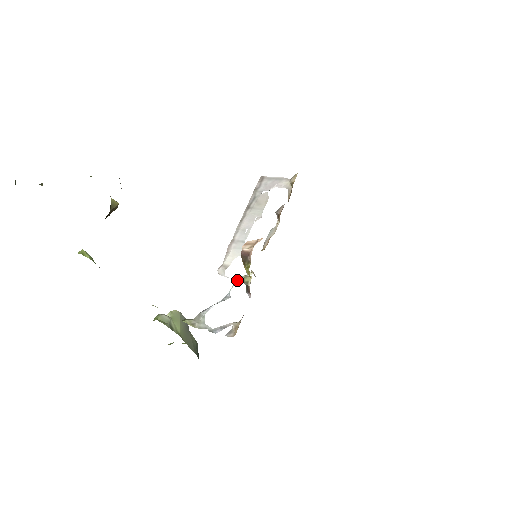
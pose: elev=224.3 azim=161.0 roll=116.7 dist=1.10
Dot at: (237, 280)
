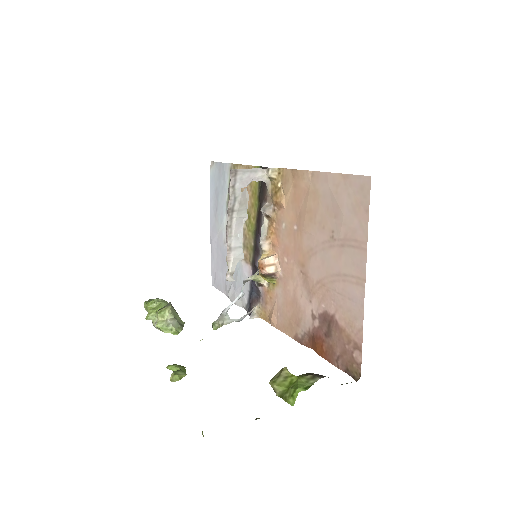
Dot at: (247, 281)
